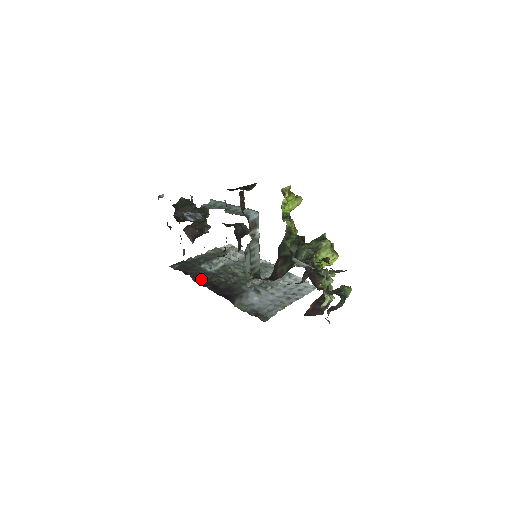
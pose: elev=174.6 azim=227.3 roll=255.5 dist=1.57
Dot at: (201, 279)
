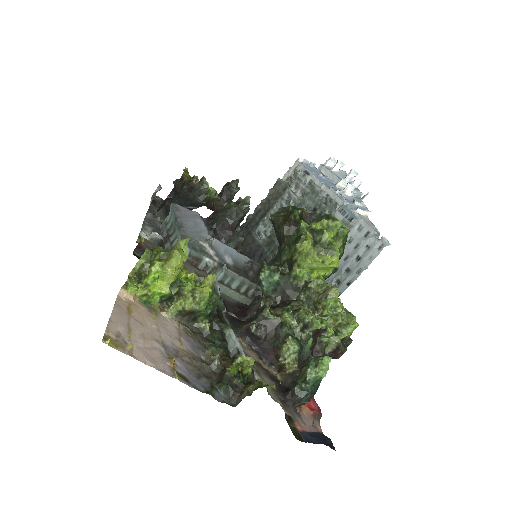
Dot at: occluded
